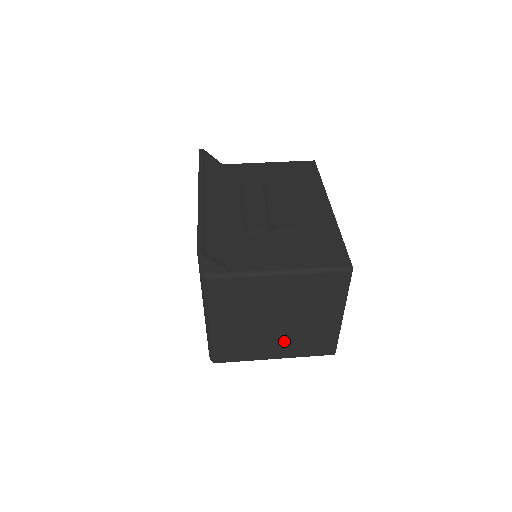
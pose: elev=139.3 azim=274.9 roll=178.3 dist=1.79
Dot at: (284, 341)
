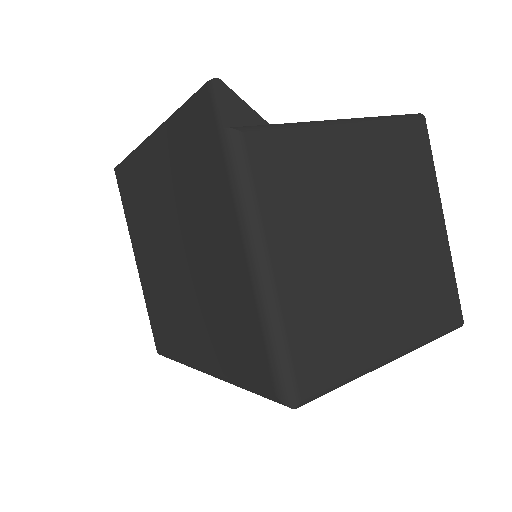
Dot at: (391, 300)
